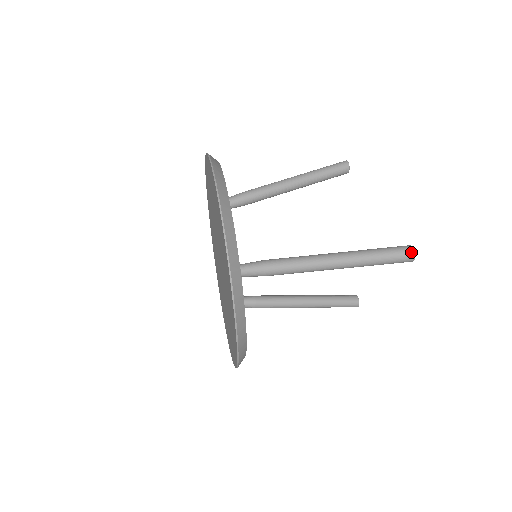
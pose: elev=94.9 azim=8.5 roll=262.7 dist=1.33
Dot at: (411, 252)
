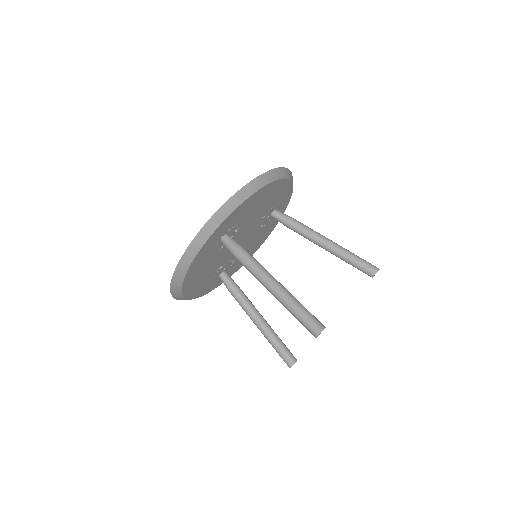
Dot at: (319, 329)
